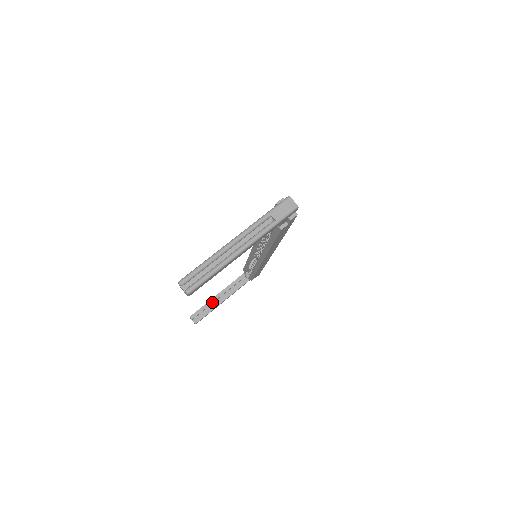
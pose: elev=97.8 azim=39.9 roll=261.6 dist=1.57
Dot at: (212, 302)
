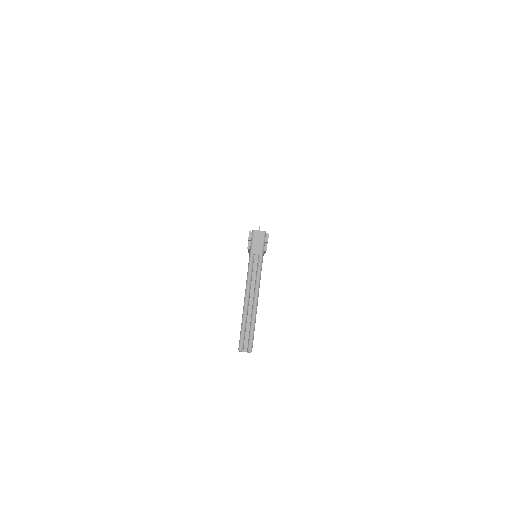
Dot at: occluded
